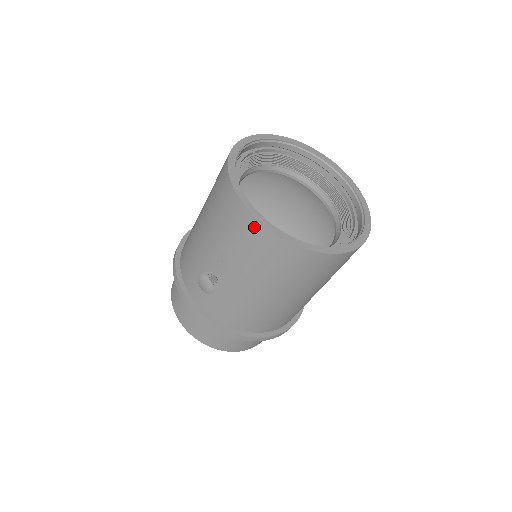
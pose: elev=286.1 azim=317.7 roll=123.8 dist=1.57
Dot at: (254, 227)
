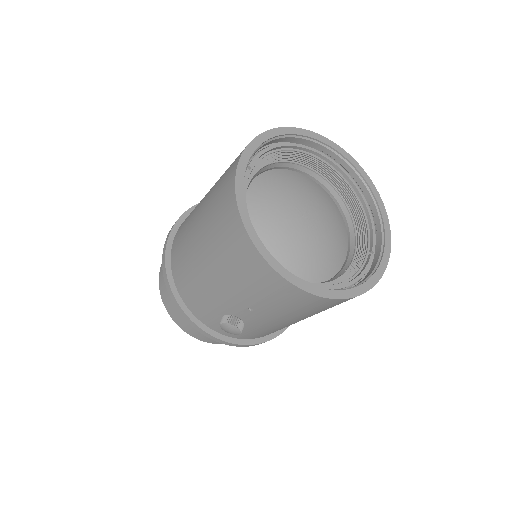
Dot at: (295, 293)
